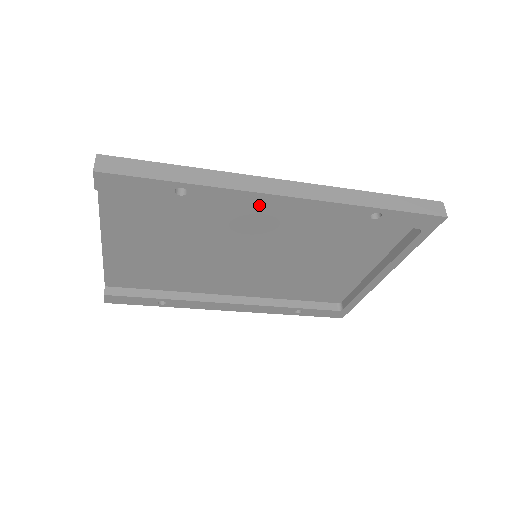
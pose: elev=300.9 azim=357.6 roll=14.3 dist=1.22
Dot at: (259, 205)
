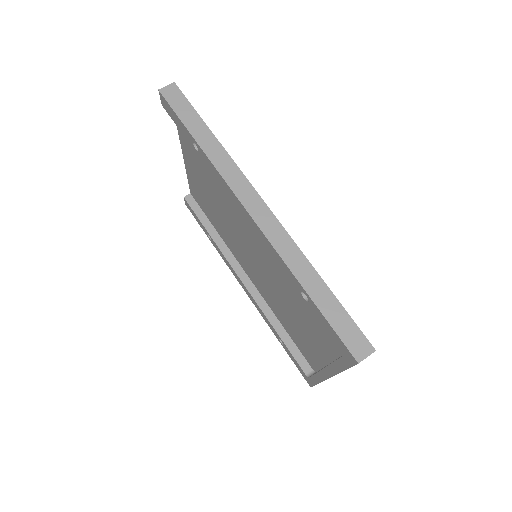
Dot at: (235, 202)
